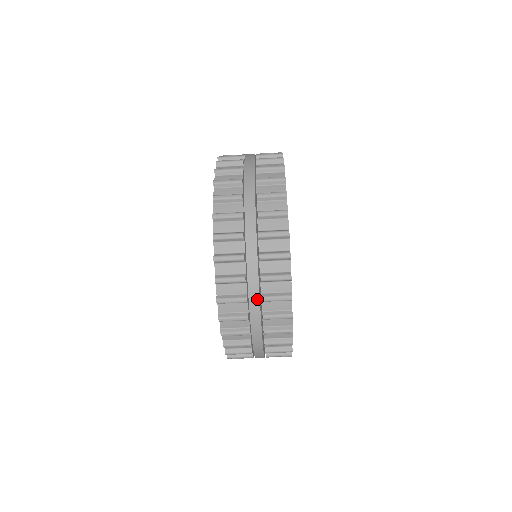
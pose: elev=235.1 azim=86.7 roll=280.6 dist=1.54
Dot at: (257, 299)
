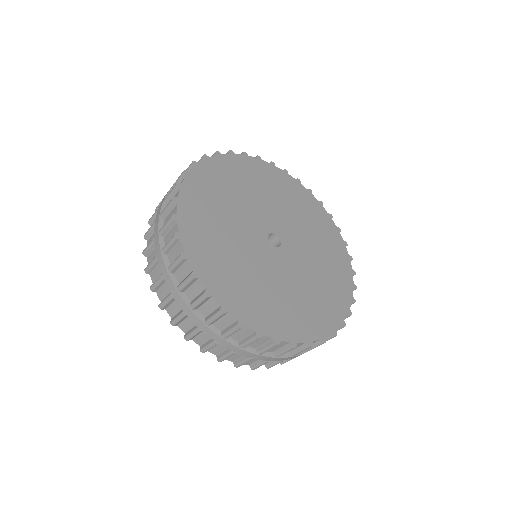
Dot at: occluded
